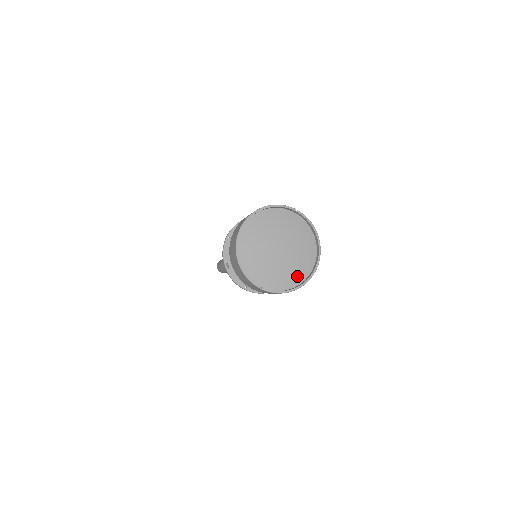
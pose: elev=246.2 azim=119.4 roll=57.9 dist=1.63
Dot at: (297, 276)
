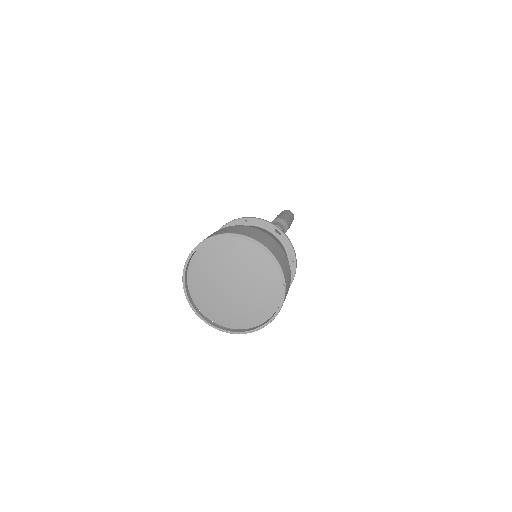
Dot at: (270, 301)
